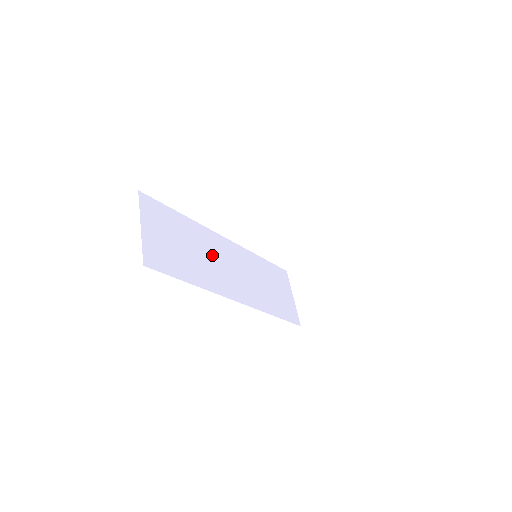
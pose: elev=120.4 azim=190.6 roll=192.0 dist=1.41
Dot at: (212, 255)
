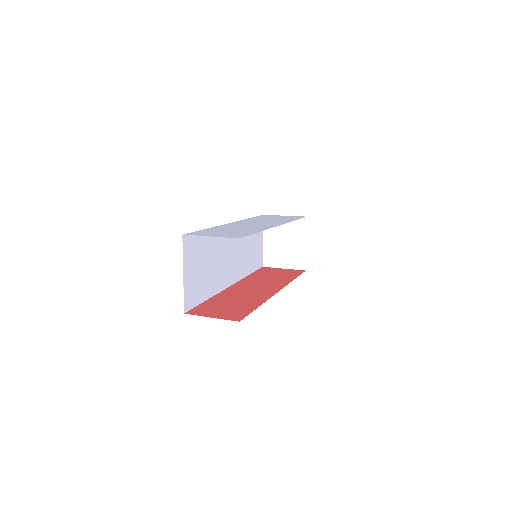
Dot at: (221, 254)
